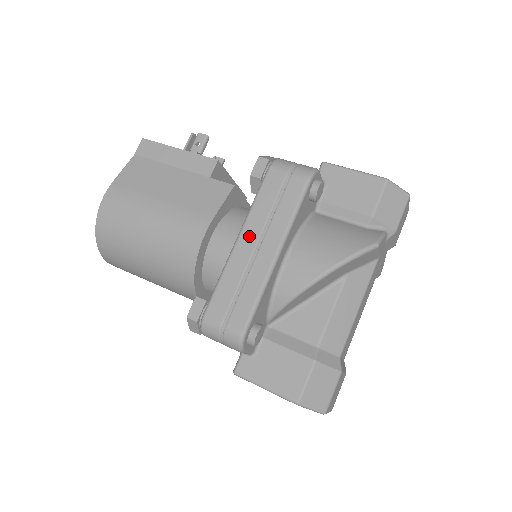
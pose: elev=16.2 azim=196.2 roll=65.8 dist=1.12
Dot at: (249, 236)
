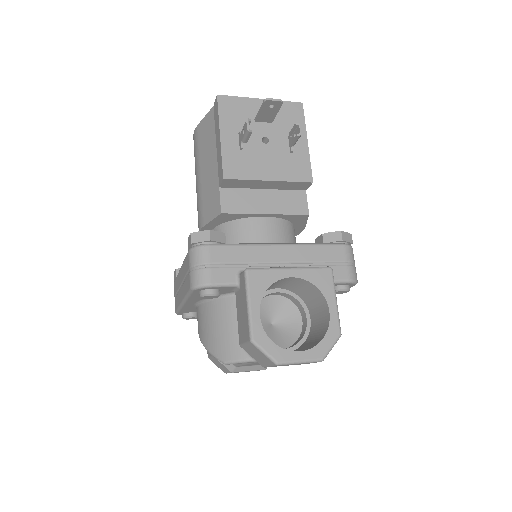
Dot at: (181, 275)
